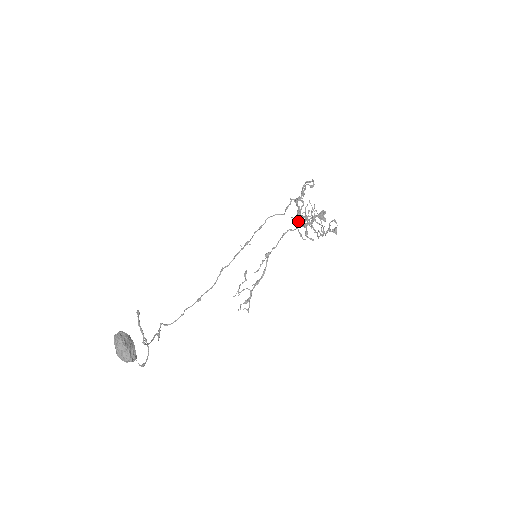
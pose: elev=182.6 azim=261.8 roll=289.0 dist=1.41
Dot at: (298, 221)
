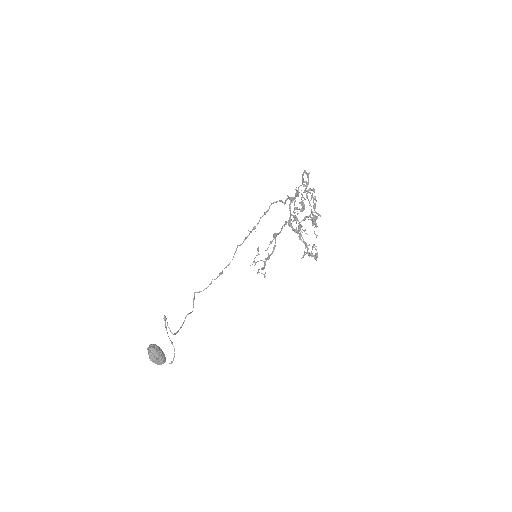
Dot at: (295, 217)
